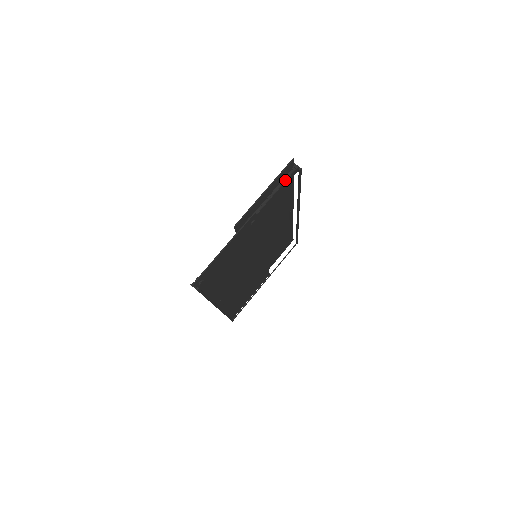
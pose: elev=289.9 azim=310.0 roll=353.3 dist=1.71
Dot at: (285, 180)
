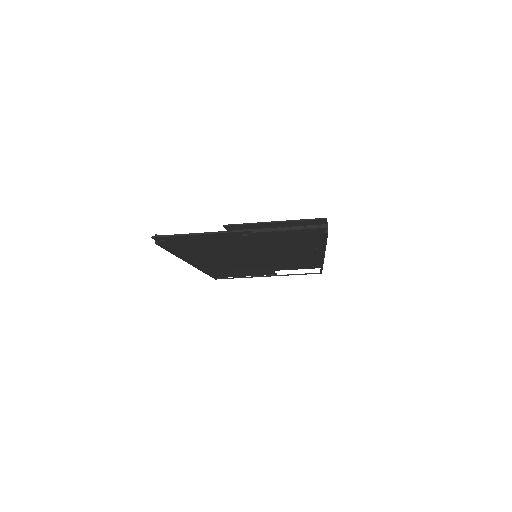
Dot at: (306, 228)
